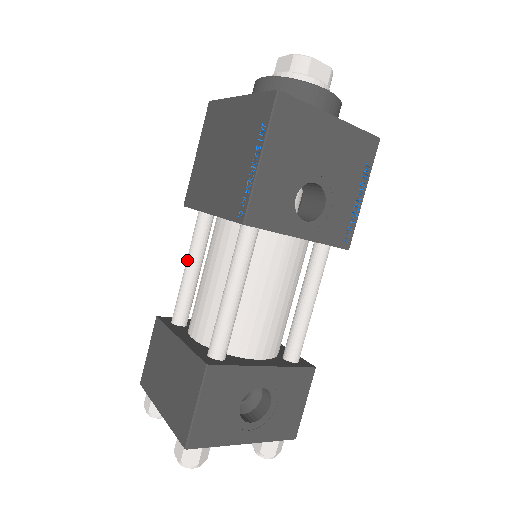
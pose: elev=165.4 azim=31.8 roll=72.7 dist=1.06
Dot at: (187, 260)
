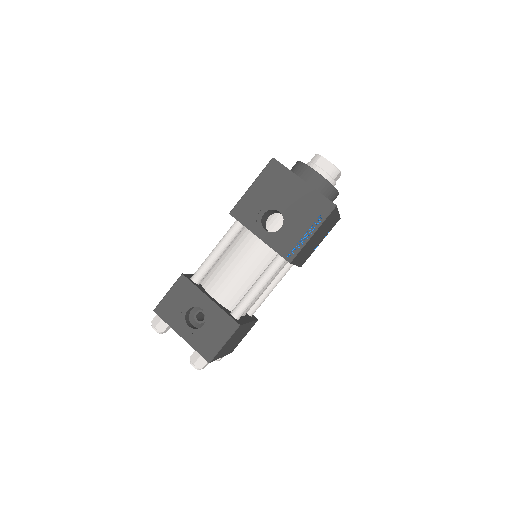
Dot at: occluded
